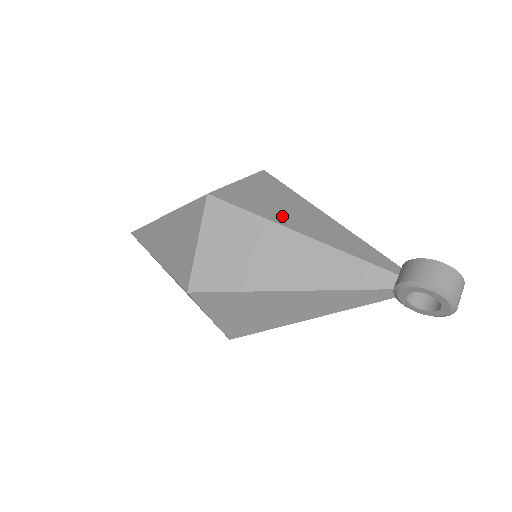
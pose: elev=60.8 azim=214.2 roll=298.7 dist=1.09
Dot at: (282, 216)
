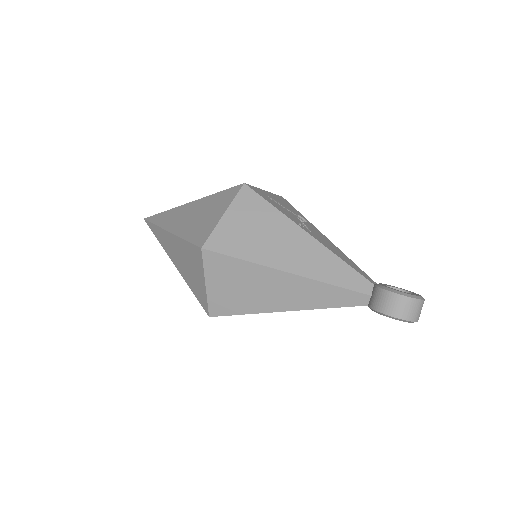
Dot at: (269, 254)
